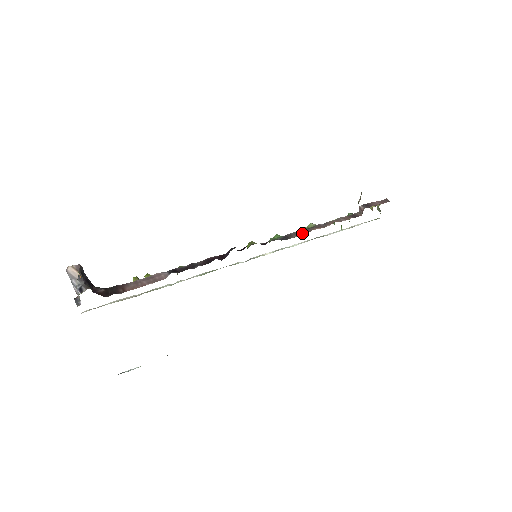
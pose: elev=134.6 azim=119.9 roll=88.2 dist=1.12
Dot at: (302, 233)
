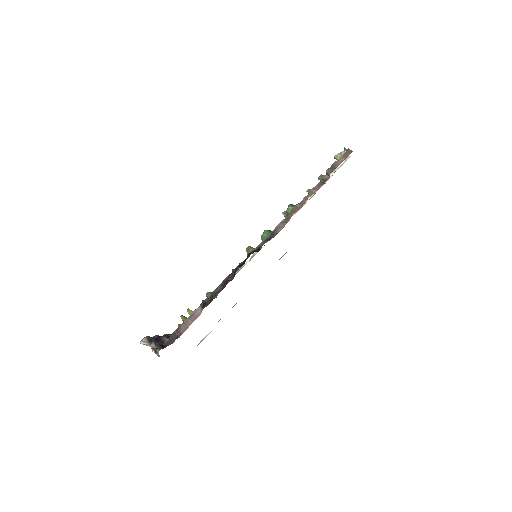
Dot at: (284, 223)
